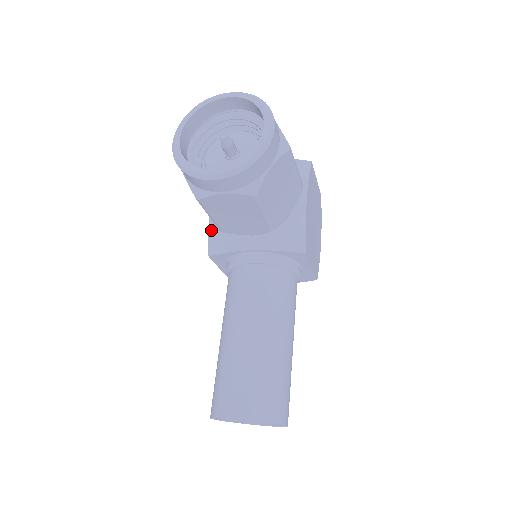
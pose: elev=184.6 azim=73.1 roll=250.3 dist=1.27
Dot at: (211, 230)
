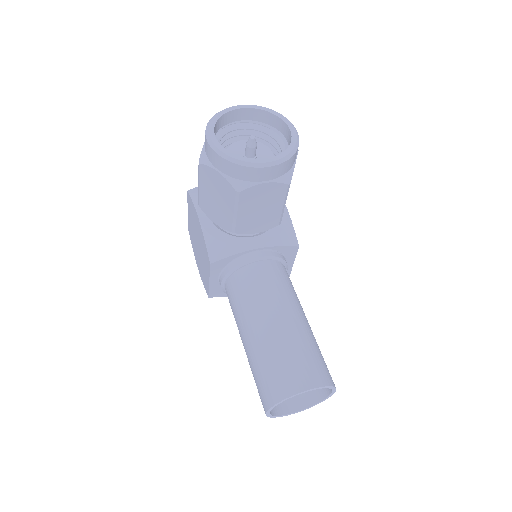
Dot at: (208, 239)
